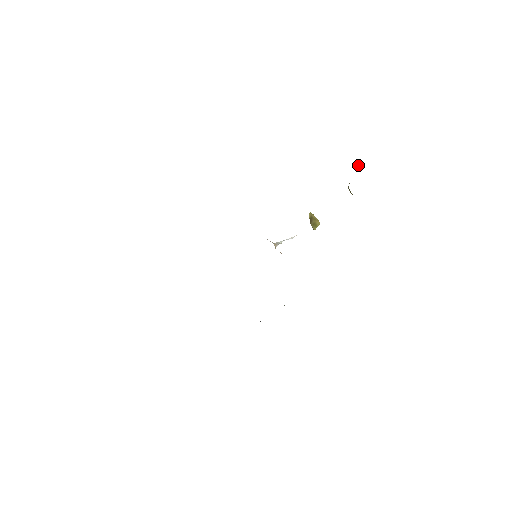
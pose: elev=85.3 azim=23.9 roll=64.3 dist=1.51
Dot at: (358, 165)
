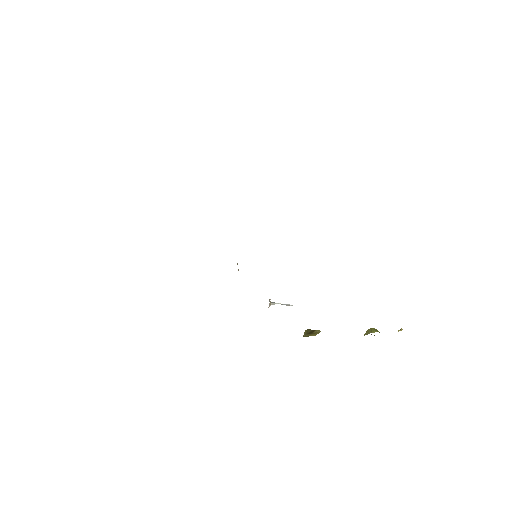
Dot at: occluded
